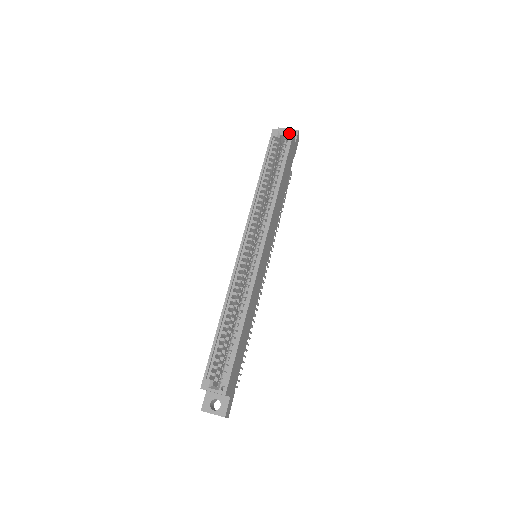
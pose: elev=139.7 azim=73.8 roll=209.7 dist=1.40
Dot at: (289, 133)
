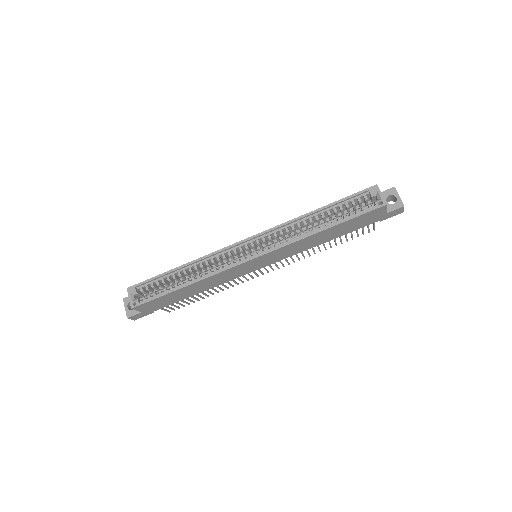
Dot at: (383, 201)
